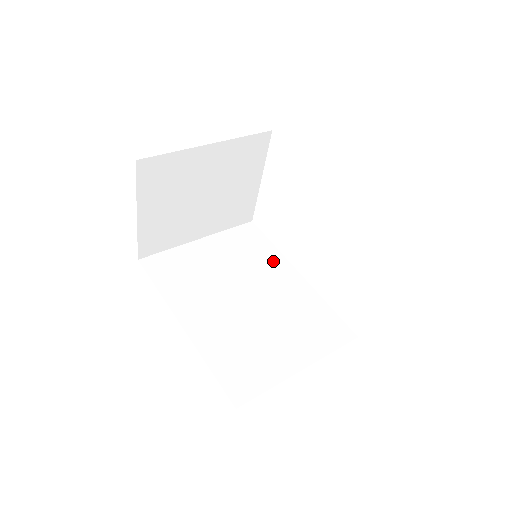
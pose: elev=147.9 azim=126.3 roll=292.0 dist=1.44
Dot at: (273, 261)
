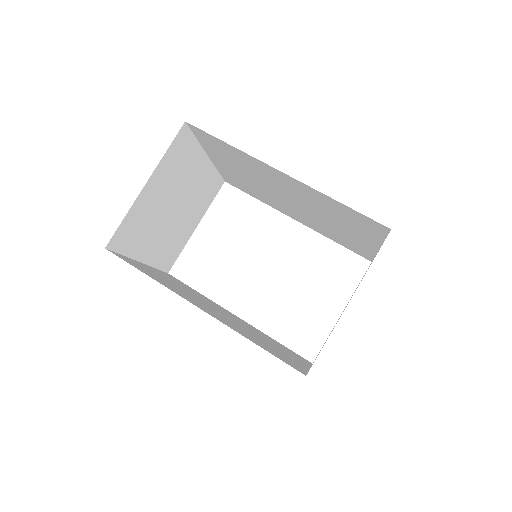
Dot at: (212, 302)
